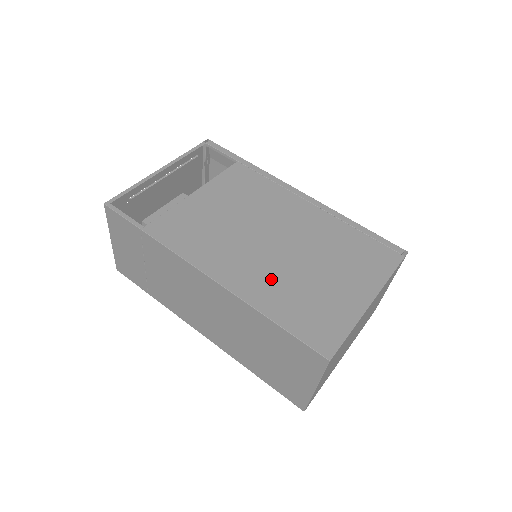
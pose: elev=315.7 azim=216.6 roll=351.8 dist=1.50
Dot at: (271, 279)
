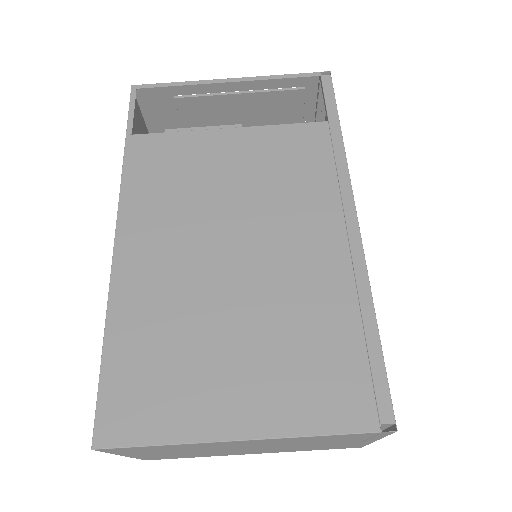
Dot at: (166, 294)
